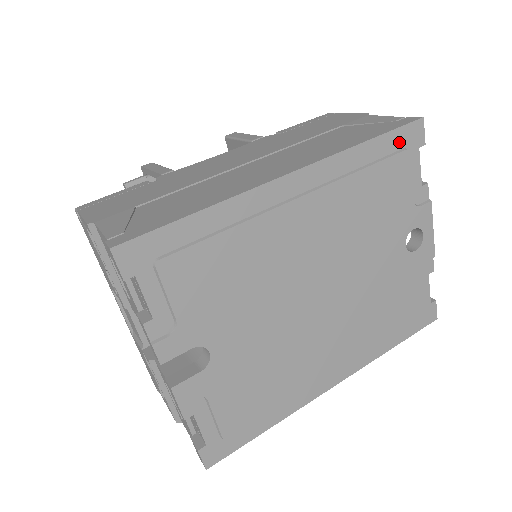
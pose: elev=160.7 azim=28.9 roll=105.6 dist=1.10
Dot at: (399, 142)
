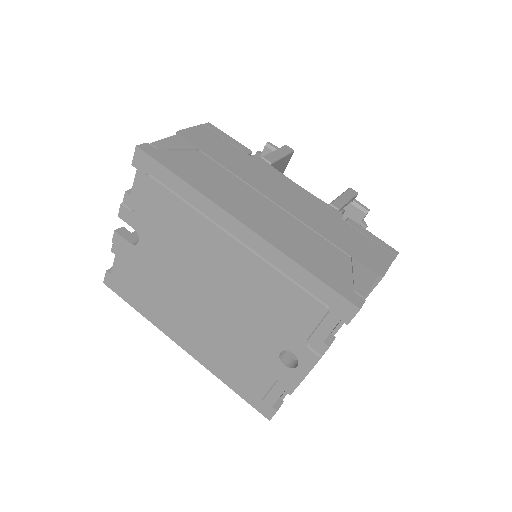
Dot at: (327, 298)
